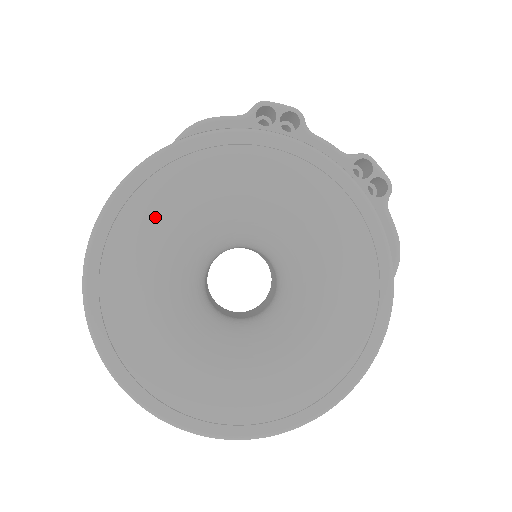
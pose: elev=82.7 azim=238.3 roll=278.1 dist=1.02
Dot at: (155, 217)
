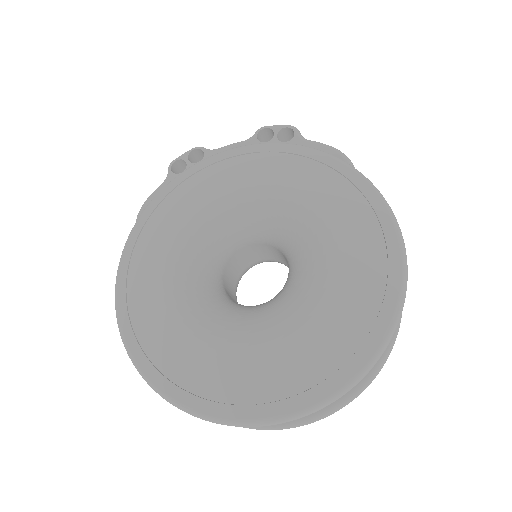
Dot at: (150, 275)
